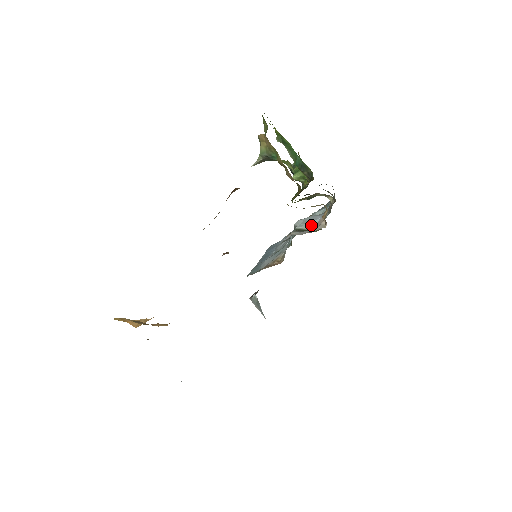
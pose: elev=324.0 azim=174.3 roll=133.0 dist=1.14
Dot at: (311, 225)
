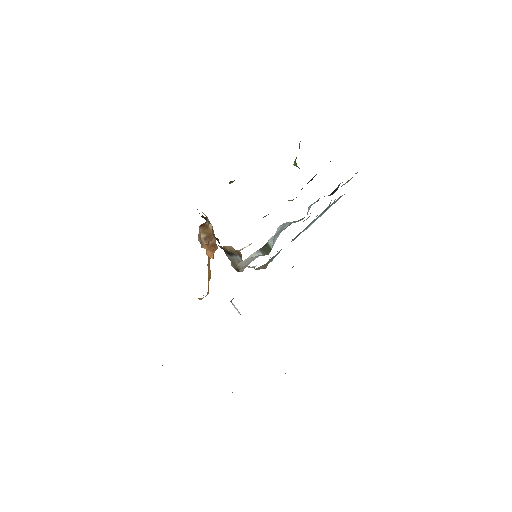
Dot at: (273, 242)
